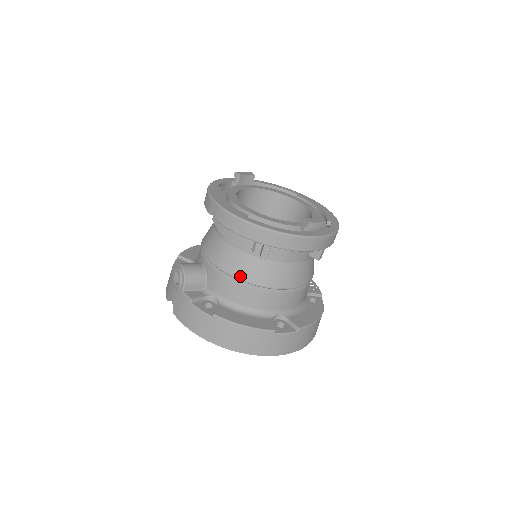
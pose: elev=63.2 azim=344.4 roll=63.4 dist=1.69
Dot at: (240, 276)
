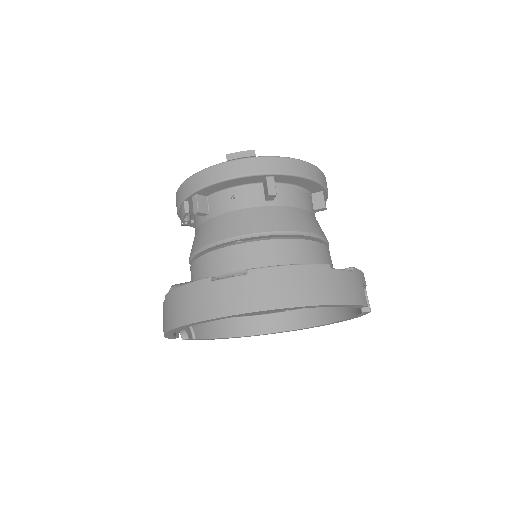
Dot at: (194, 250)
